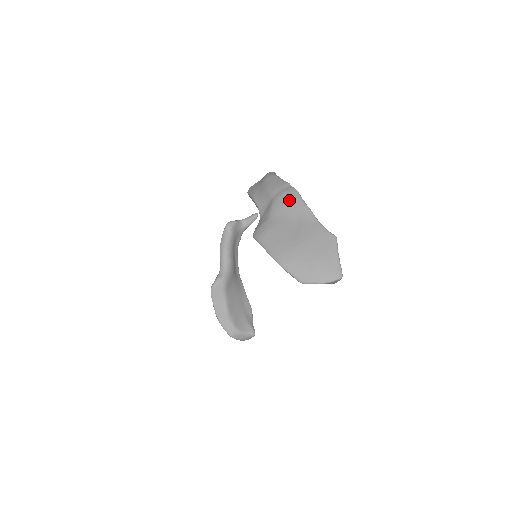
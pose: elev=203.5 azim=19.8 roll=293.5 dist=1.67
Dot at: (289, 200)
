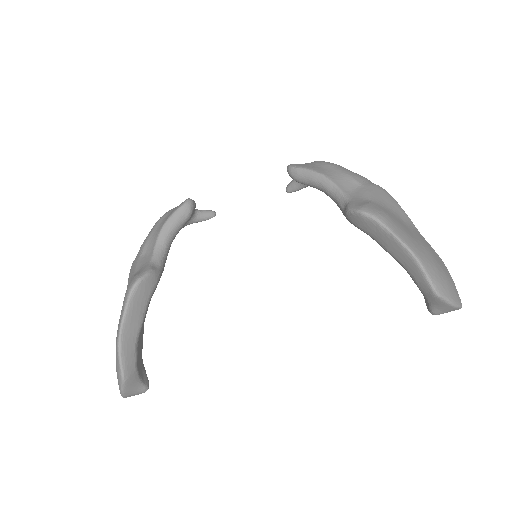
Dot at: (388, 196)
